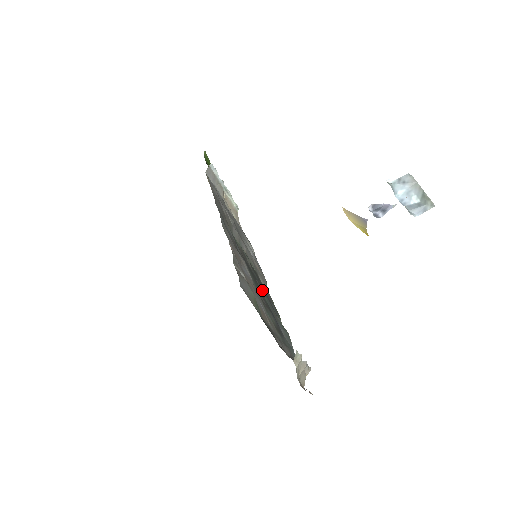
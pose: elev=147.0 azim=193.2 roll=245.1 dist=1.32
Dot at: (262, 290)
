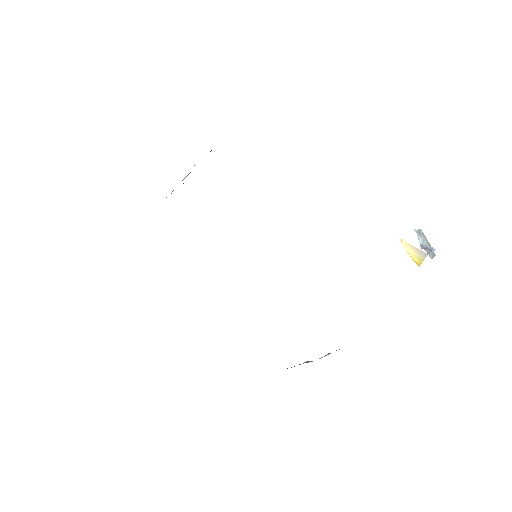
Dot at: occluded
